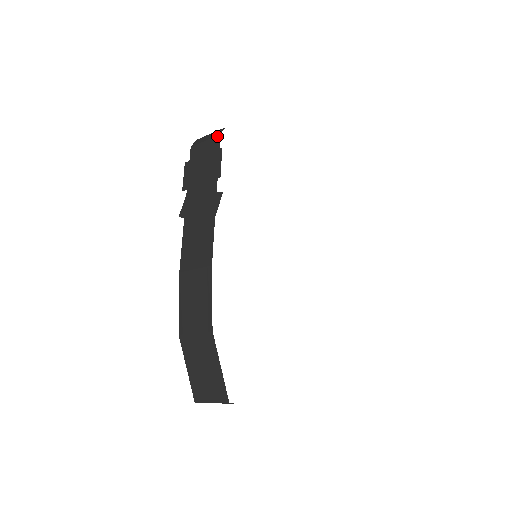
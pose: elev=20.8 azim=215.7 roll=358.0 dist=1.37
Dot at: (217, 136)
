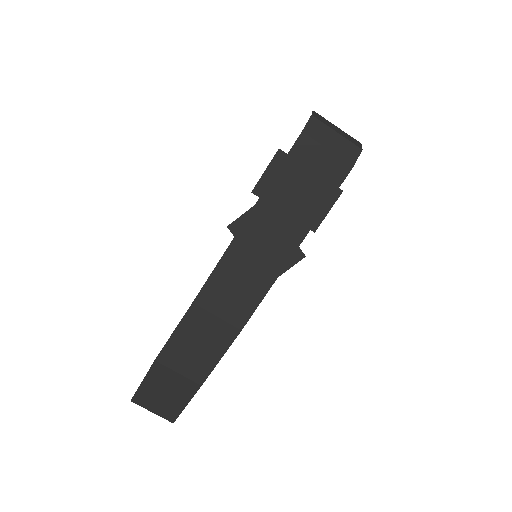
Dot at: (348, 164)
